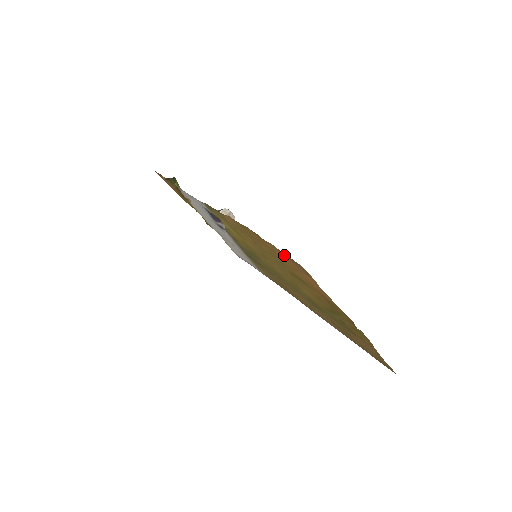
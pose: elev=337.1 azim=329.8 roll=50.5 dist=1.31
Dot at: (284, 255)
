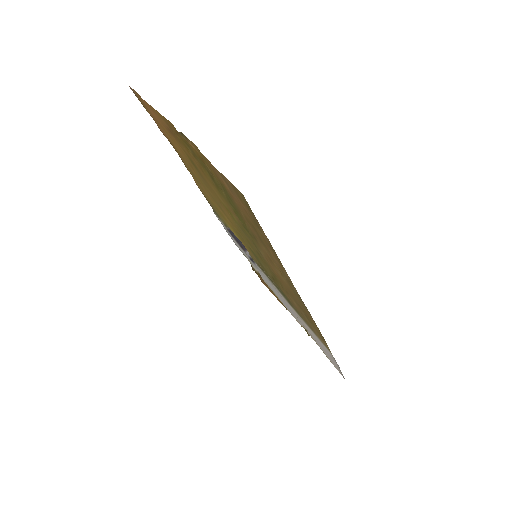
Dot at: (149, 113)
